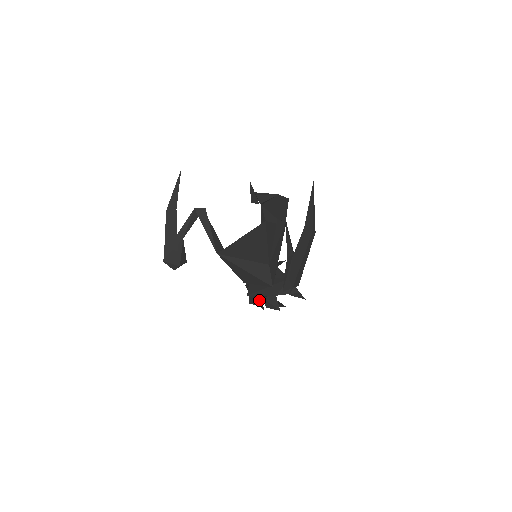
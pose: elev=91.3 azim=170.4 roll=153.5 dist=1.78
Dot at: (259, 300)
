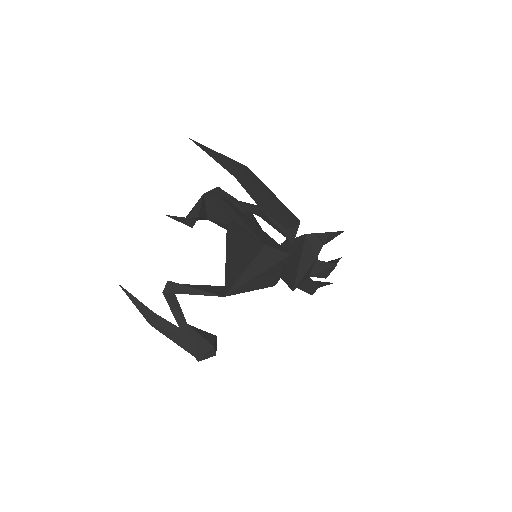
Dot at: (312, 282)
